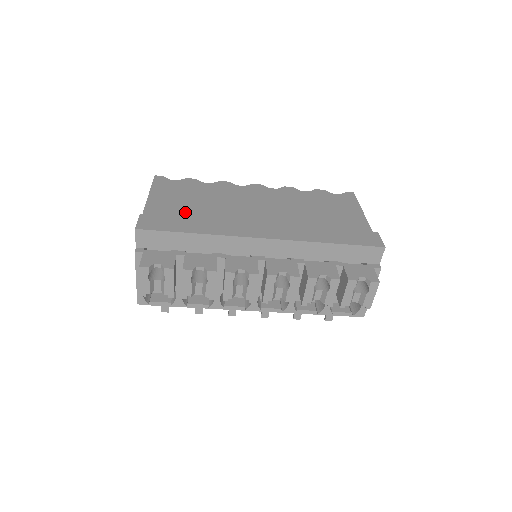
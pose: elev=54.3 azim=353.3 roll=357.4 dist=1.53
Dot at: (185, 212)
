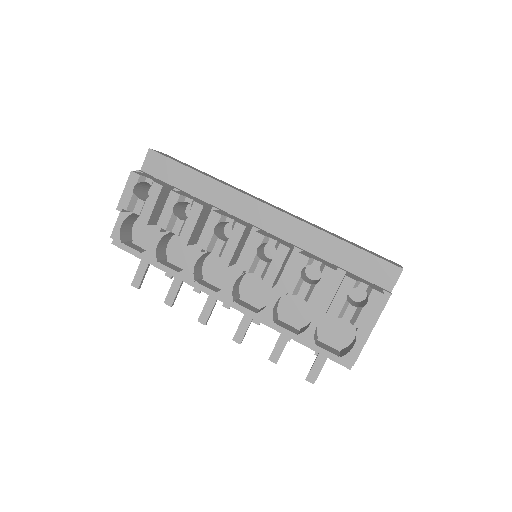
Dot at: occluded
